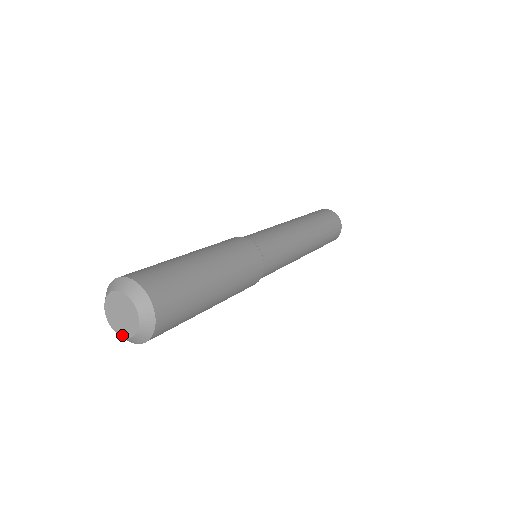
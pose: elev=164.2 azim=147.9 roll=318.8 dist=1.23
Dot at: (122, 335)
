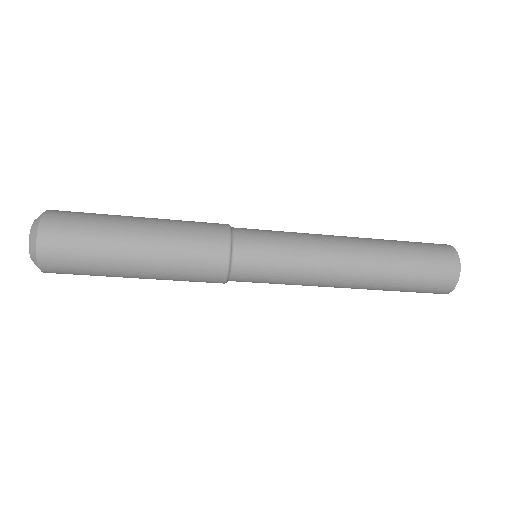
Dot at: (31, 255)
